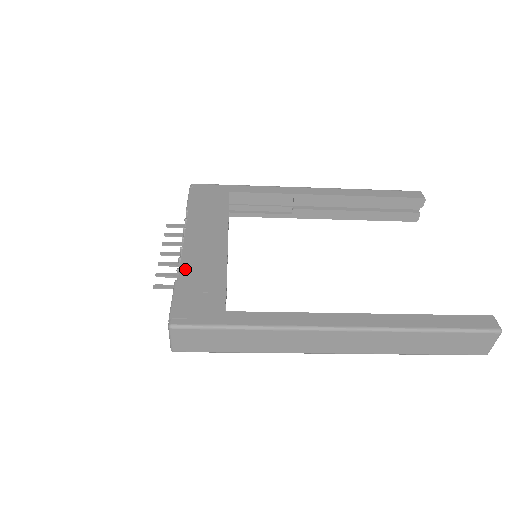
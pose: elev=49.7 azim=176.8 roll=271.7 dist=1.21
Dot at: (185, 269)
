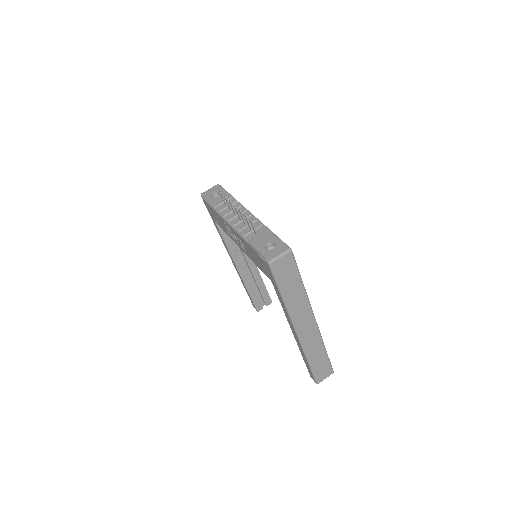
Dot at: occluded
